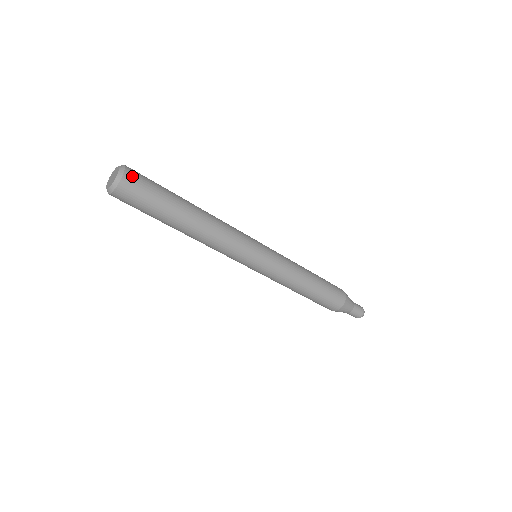
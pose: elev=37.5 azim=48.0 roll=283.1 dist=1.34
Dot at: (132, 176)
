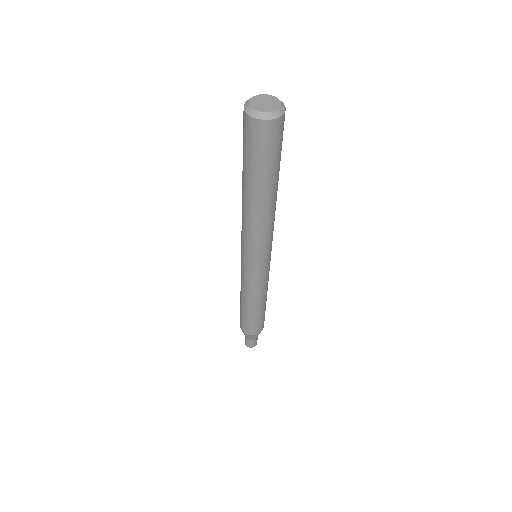
Dot at: occluded
